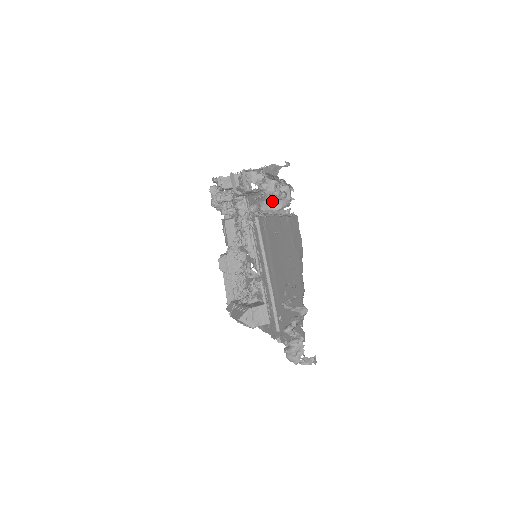
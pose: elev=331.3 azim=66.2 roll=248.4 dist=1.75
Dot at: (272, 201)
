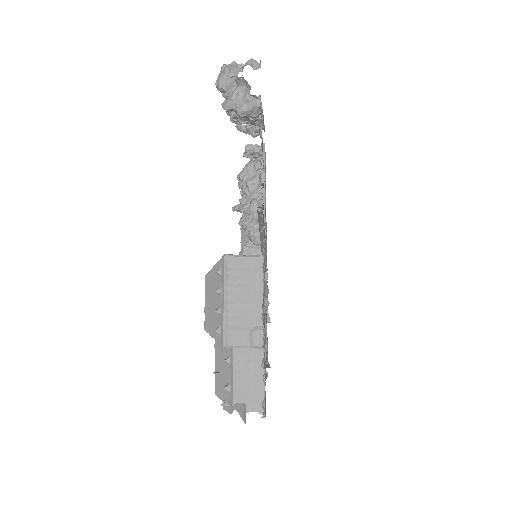
Dot at: occluded
